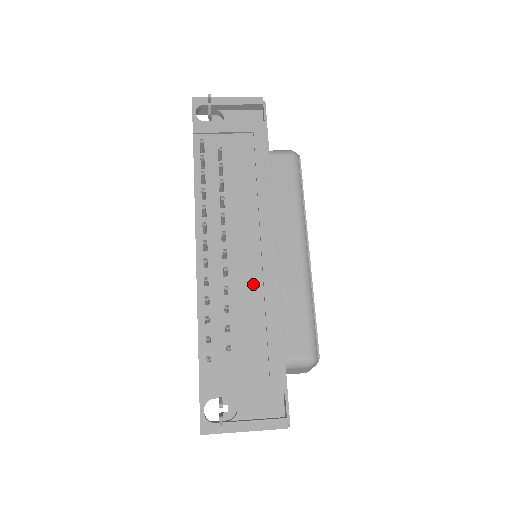
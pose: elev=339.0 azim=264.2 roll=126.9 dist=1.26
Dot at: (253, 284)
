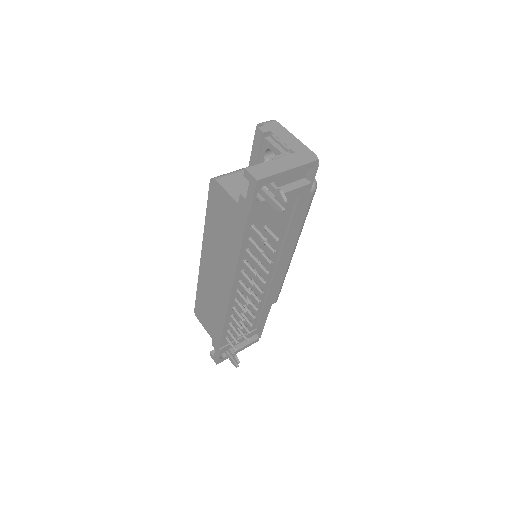
Dot at: (261, 294)
